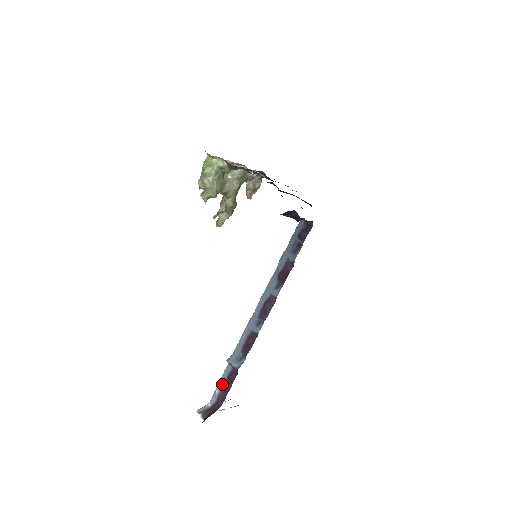
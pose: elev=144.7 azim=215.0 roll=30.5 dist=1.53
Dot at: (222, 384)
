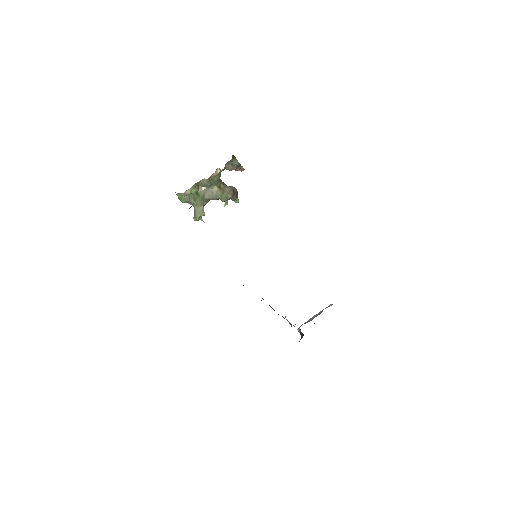
Dot at: occluded
